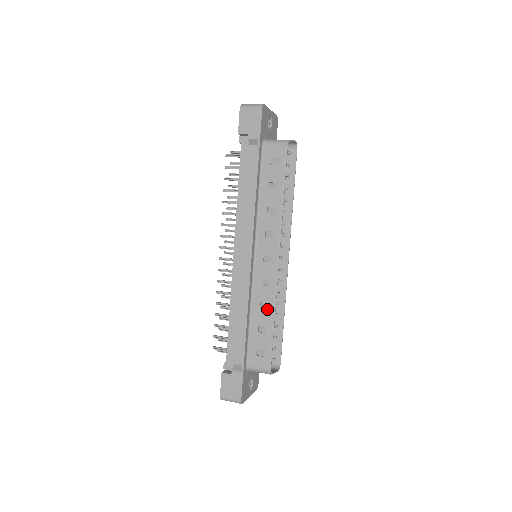
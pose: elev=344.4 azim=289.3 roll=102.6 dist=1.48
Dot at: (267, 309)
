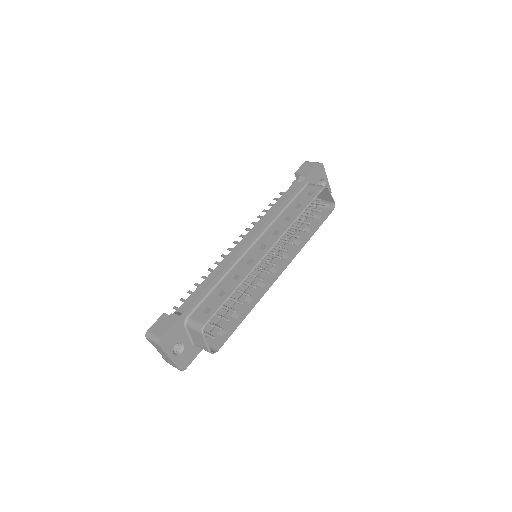
Dot at: (236, 280)
